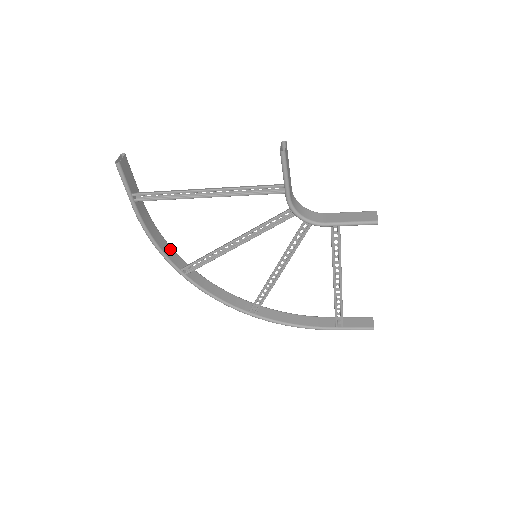
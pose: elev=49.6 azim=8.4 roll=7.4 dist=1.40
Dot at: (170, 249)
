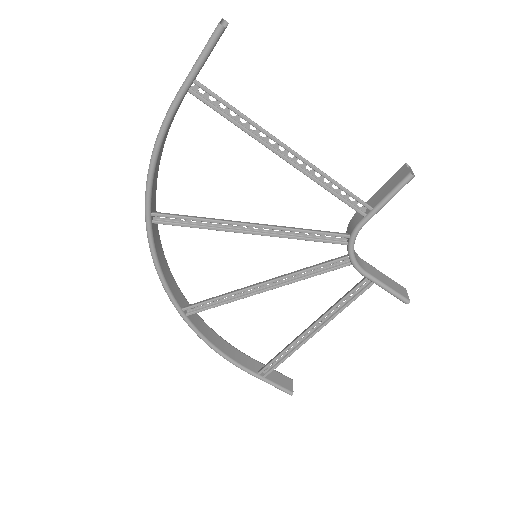
Dot at: (156, 178)
